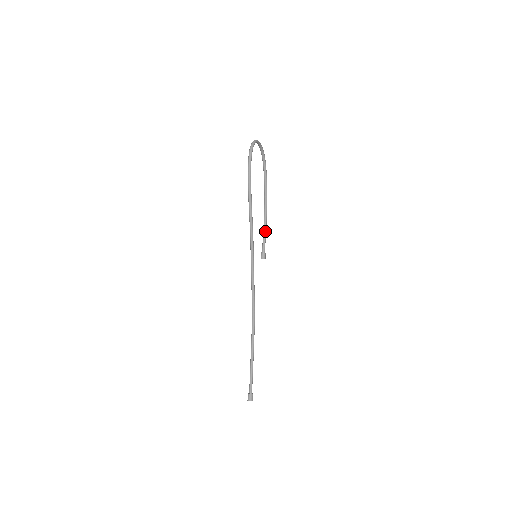
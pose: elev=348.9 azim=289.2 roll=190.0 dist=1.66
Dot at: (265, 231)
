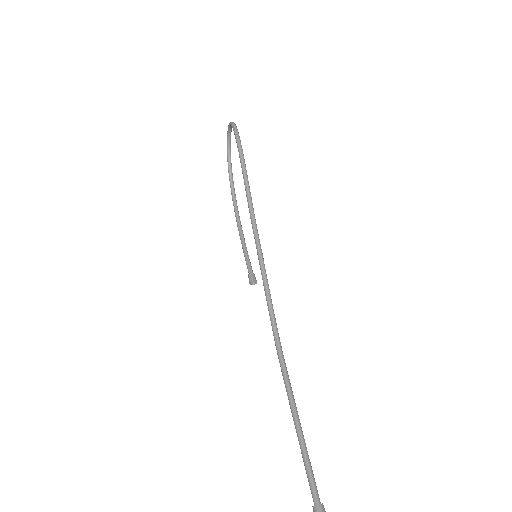
Dot at: (246, 249)
